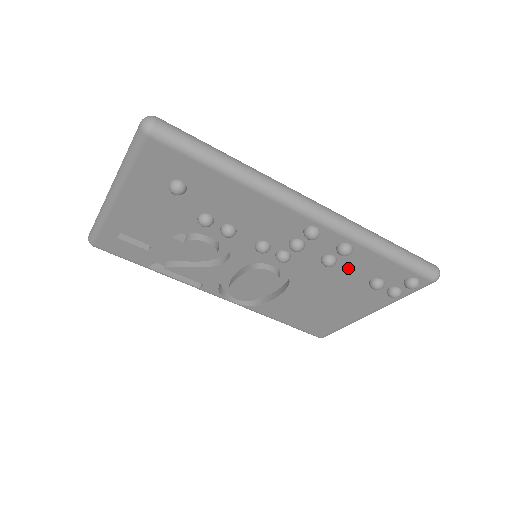
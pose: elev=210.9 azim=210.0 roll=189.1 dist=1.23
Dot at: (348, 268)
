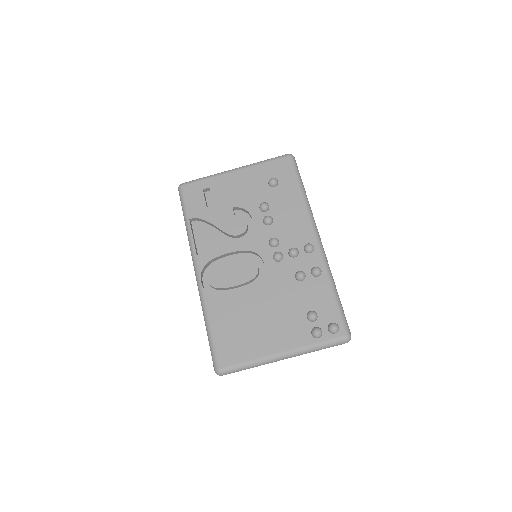
Dot at: (305, 291)
